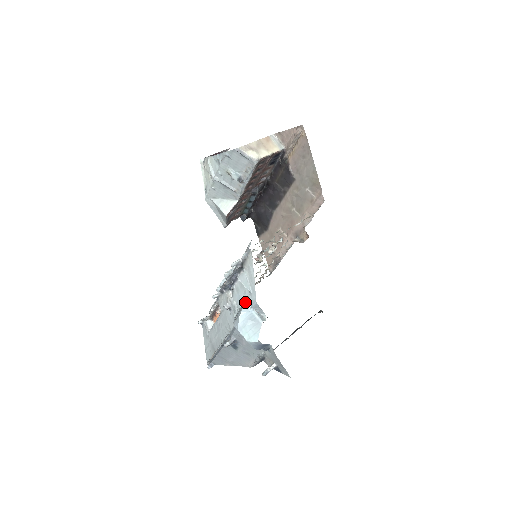
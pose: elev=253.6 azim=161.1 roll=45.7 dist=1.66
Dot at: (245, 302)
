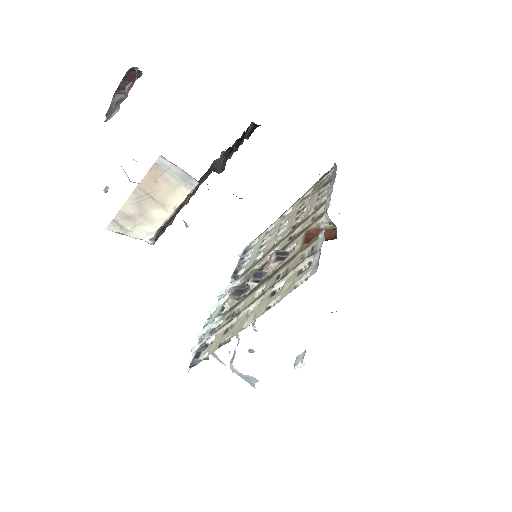
Dot at: (230, 364)
